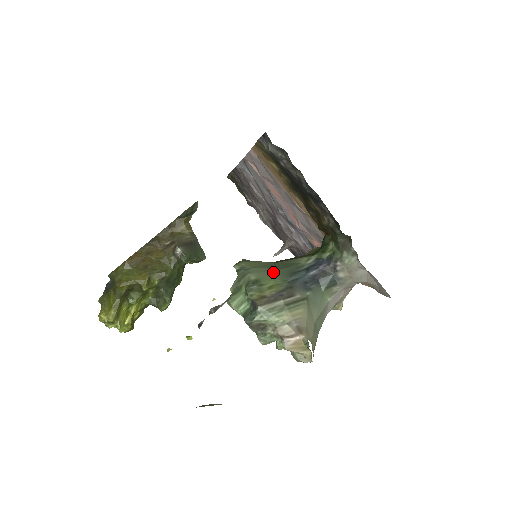
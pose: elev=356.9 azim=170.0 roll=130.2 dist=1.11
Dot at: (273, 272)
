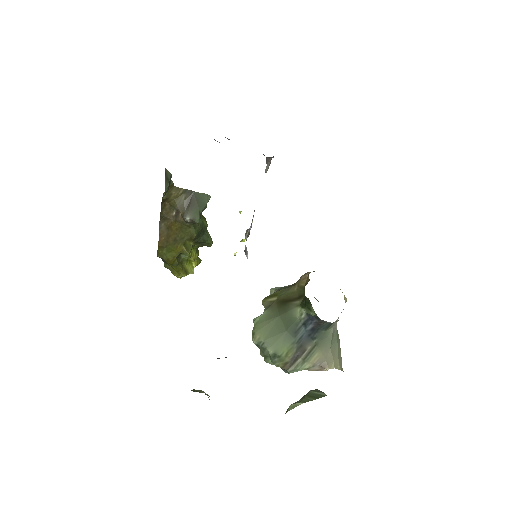
Dot at: (282, 338)
